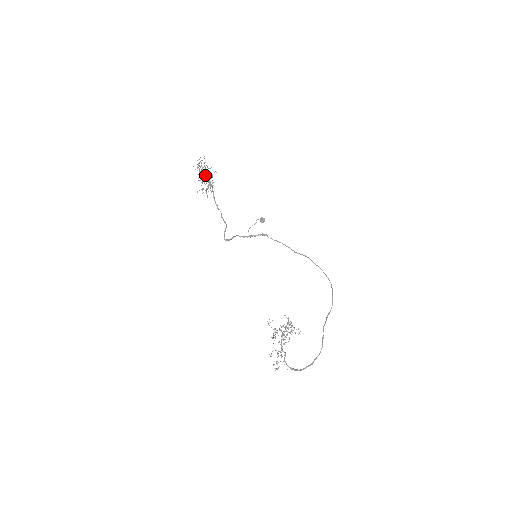
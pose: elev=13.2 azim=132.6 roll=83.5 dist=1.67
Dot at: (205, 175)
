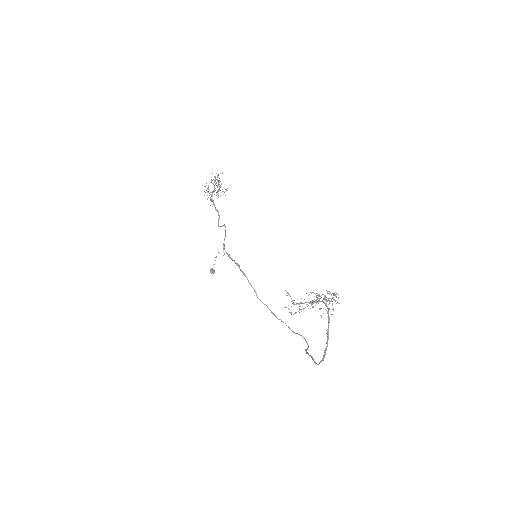
Dot at: occluded
